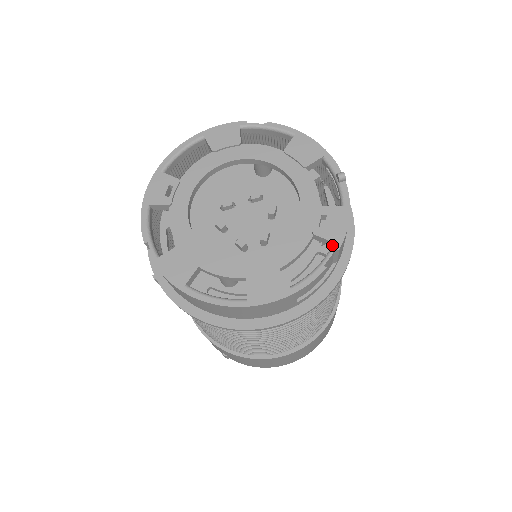
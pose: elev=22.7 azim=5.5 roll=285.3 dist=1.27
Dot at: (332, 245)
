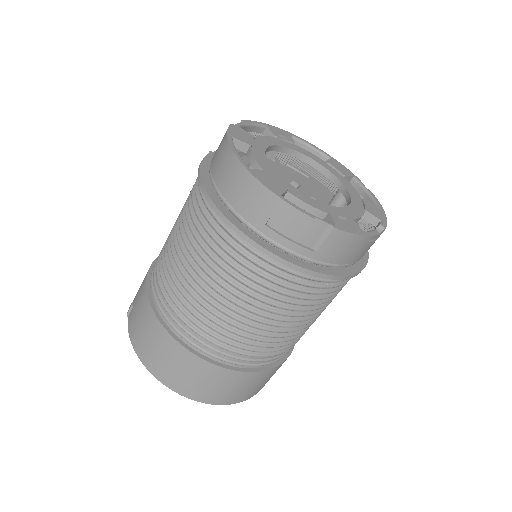
Dot at: (332, 224)
